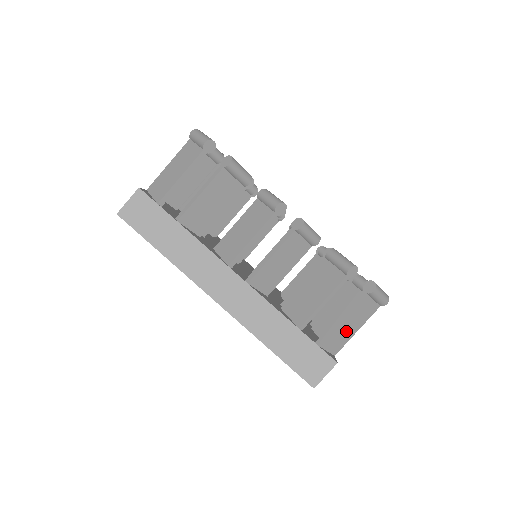
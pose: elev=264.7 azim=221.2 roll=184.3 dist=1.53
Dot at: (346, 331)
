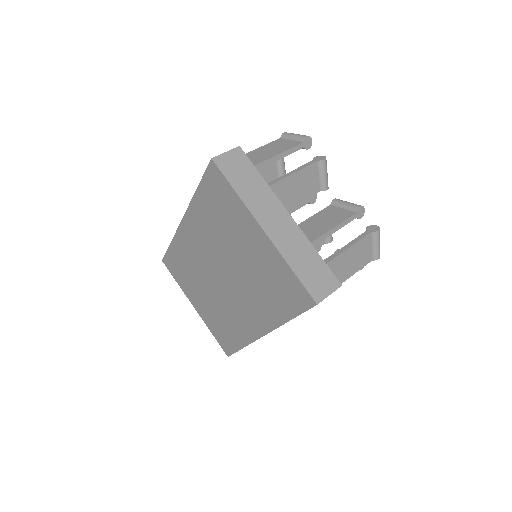
Dot at: (264, 154)
